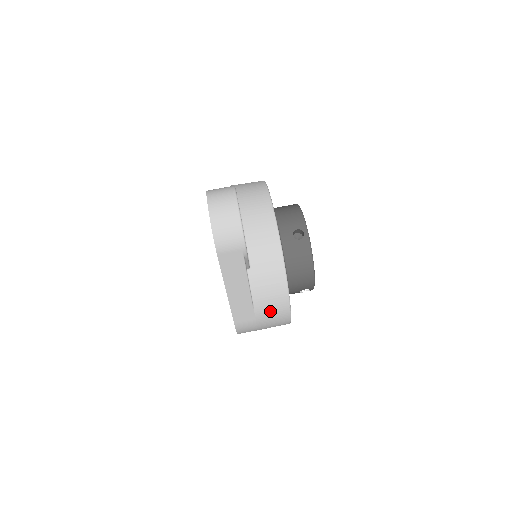
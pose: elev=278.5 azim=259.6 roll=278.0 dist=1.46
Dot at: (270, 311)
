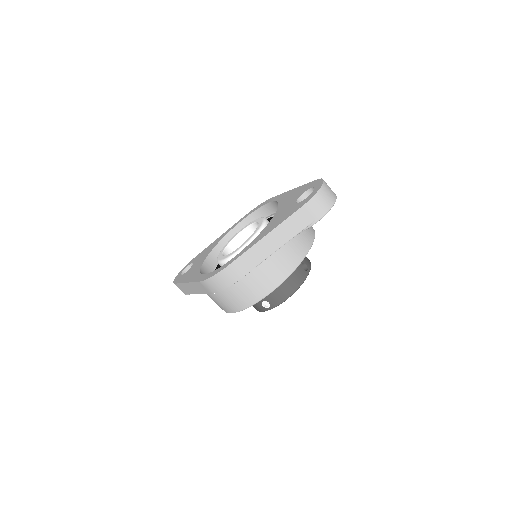
Dot at: (259, 281)
